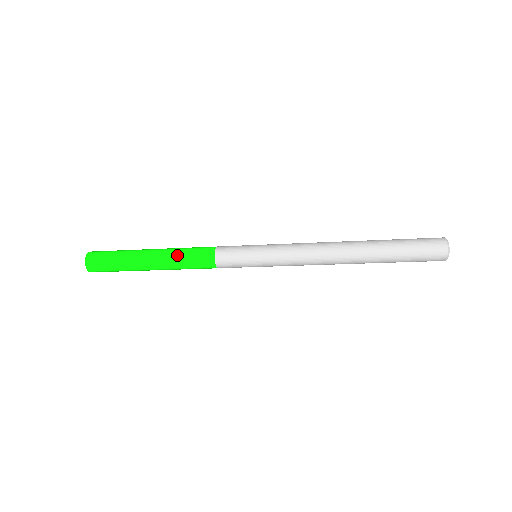
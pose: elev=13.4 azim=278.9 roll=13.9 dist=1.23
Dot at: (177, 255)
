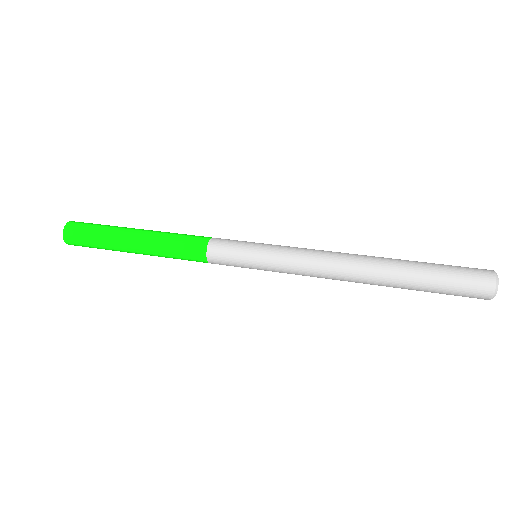
Dot at: (165, 256)
